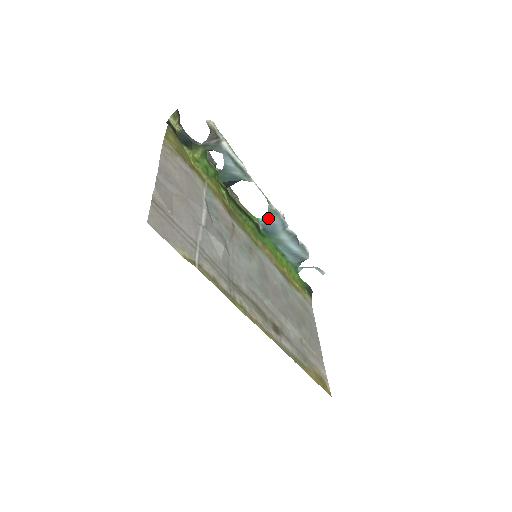
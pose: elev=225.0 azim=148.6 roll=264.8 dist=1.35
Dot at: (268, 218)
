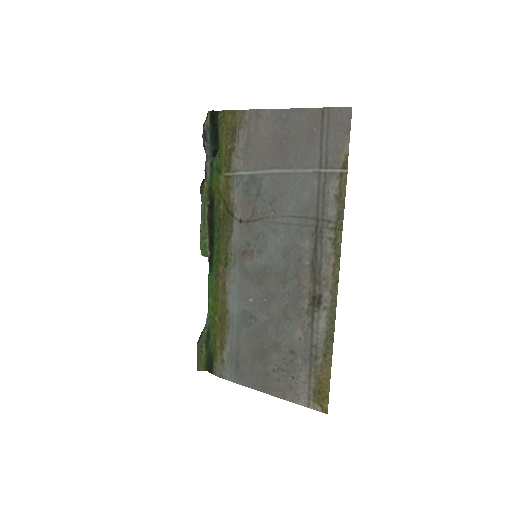
Dot at: occluded
